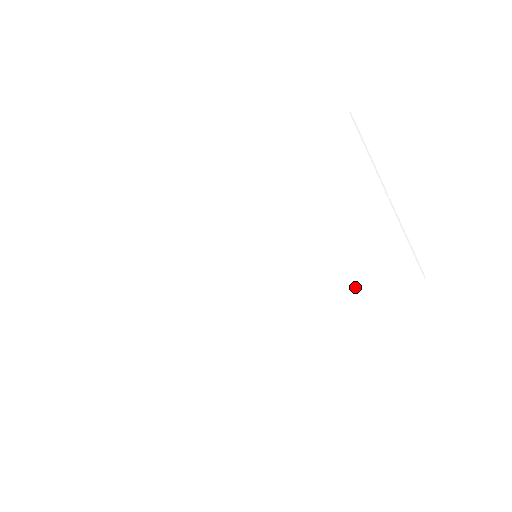
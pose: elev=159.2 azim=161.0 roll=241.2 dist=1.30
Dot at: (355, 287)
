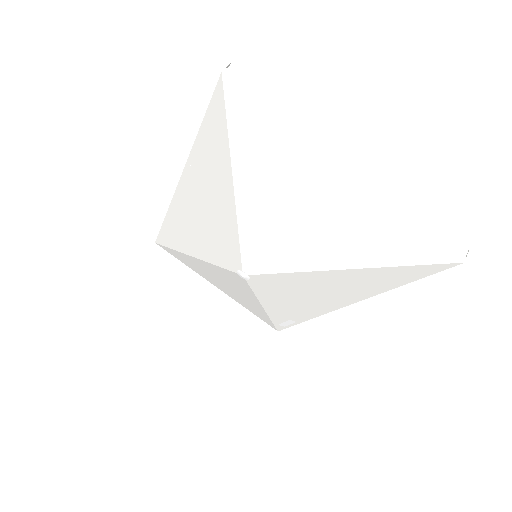
Dot at: (374, 279)
